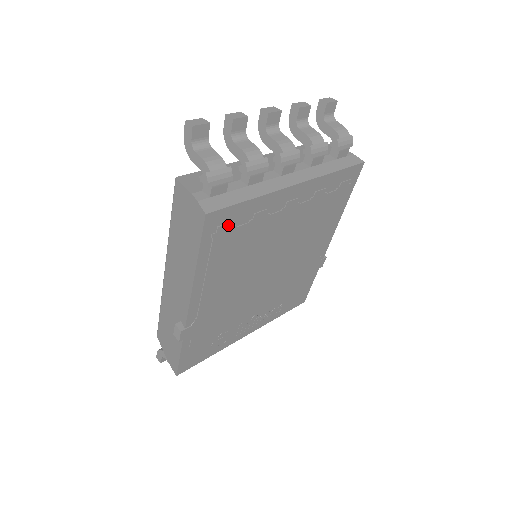
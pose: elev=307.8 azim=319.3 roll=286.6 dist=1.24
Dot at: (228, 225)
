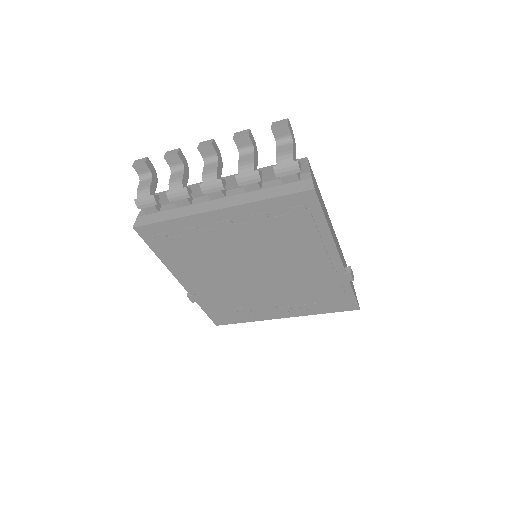
Dot at: (162, 235)
